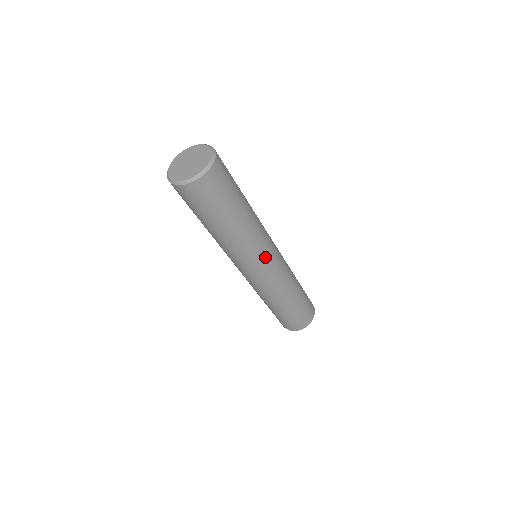
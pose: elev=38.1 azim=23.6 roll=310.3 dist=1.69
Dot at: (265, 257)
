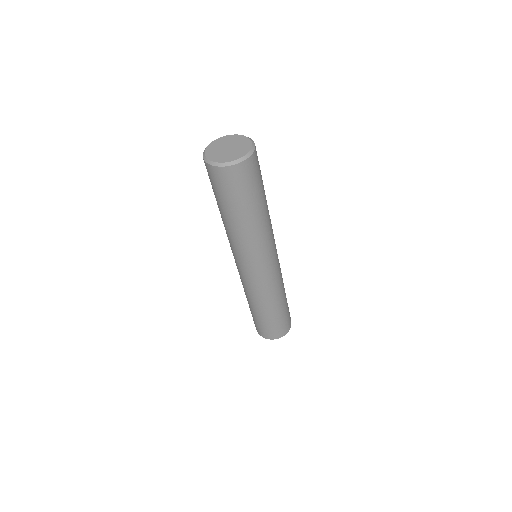
Dot at: (270, 256)
